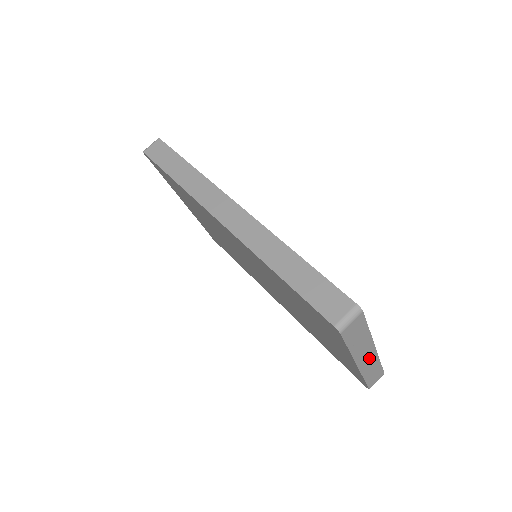
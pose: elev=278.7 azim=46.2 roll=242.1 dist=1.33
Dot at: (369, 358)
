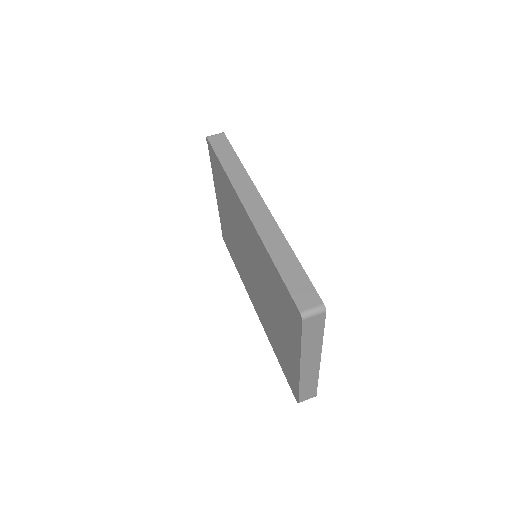
Dot at: (312, 367)
